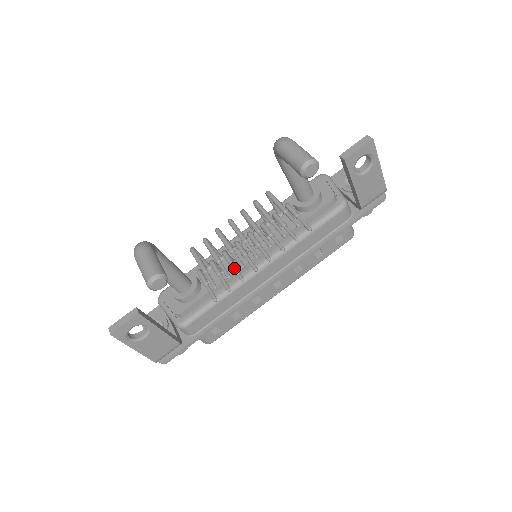
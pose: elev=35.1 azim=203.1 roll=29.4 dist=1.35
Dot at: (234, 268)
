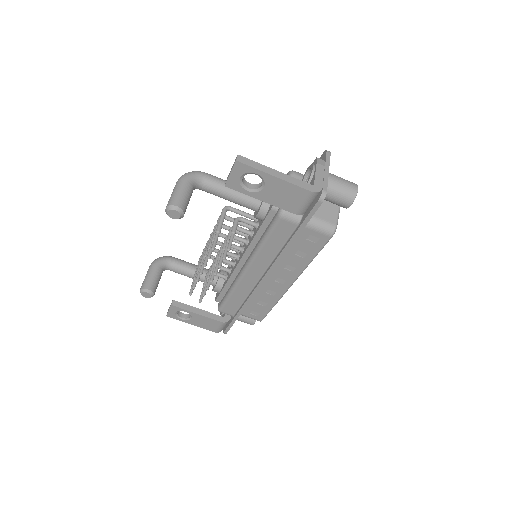
Dot at: (209, 277)
